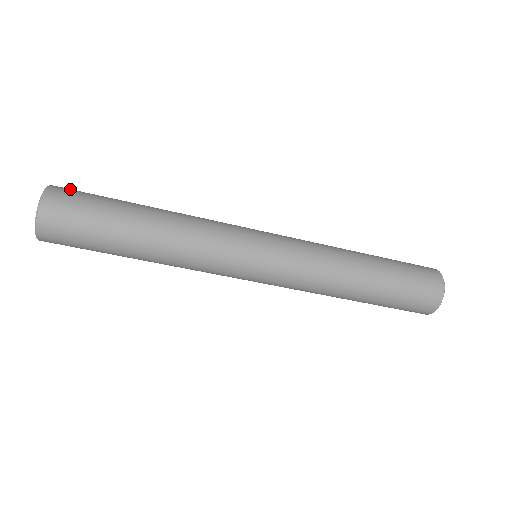
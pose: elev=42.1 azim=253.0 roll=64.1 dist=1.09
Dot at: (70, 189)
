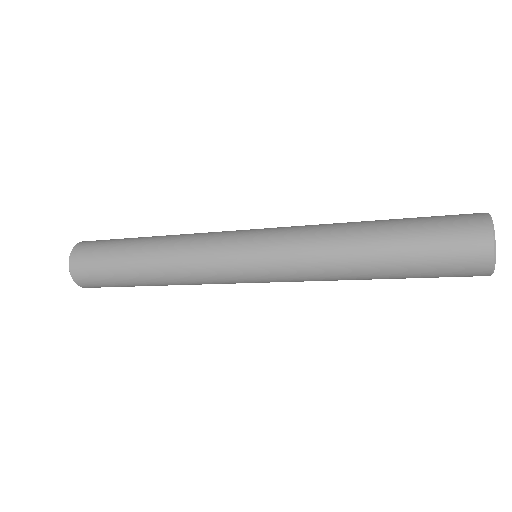
Dot at: (85, 249)
